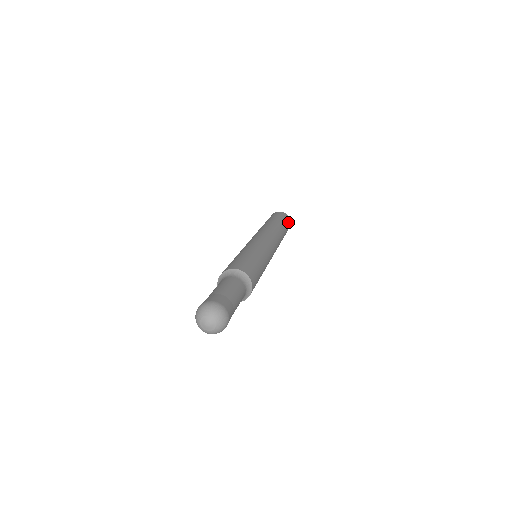
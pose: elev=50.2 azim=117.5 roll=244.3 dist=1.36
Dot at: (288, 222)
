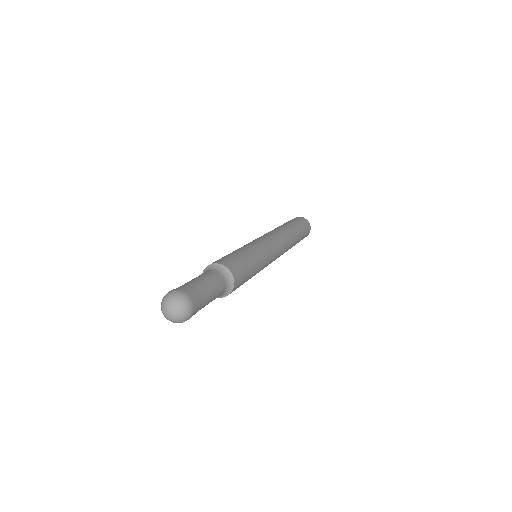
Dot at: (301, 221)
